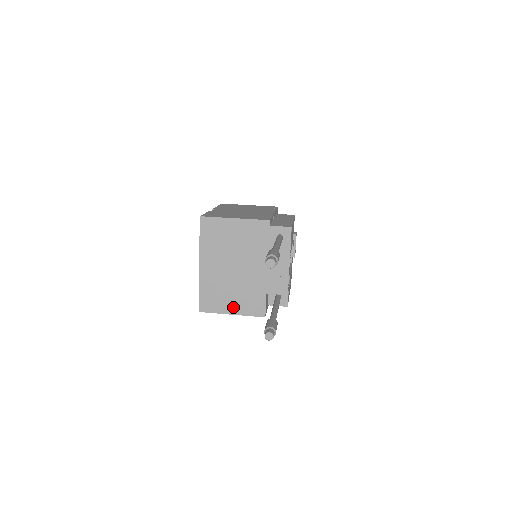
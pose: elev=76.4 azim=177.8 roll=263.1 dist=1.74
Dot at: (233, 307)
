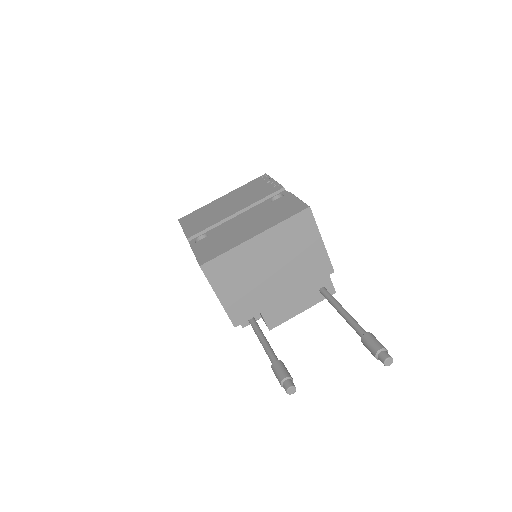
Dot at: (228, 294)
